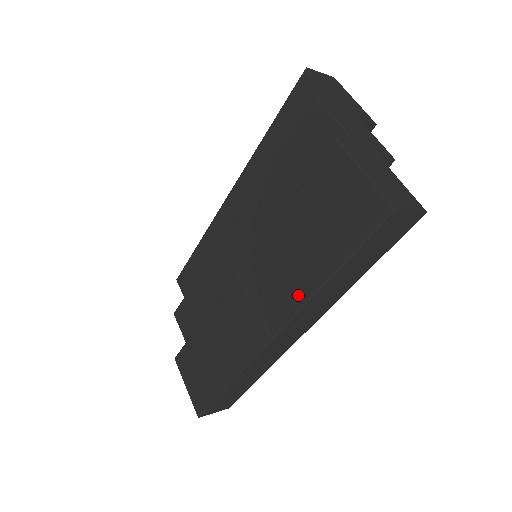
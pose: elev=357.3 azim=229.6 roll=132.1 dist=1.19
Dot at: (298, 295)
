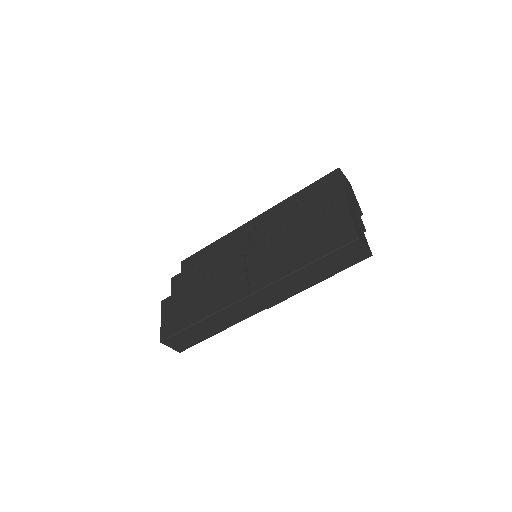
Dot at: (281, 272)
